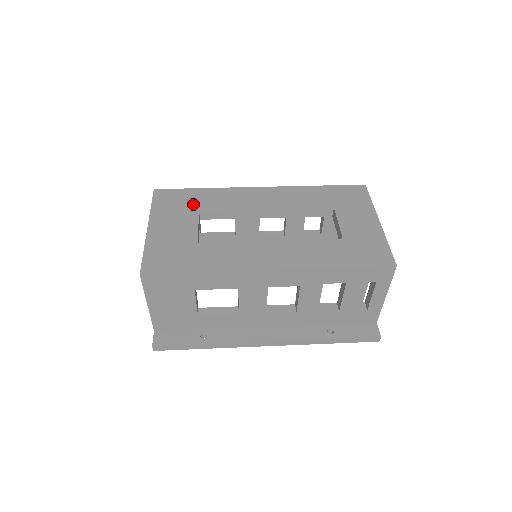
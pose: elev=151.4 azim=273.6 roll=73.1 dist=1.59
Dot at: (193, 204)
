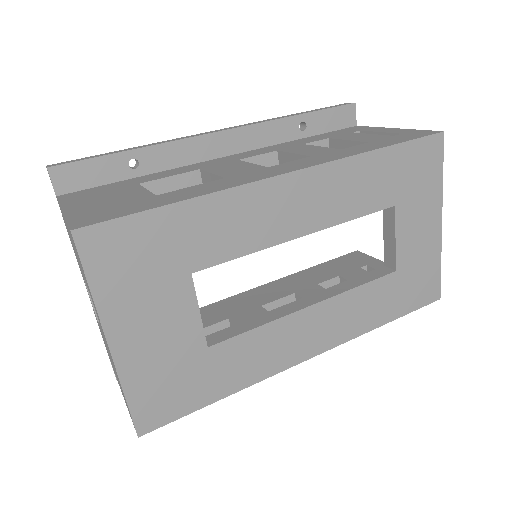
Dot at: (175, 258)
